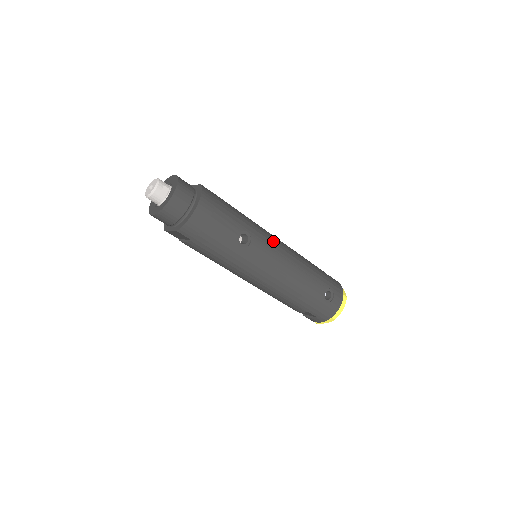
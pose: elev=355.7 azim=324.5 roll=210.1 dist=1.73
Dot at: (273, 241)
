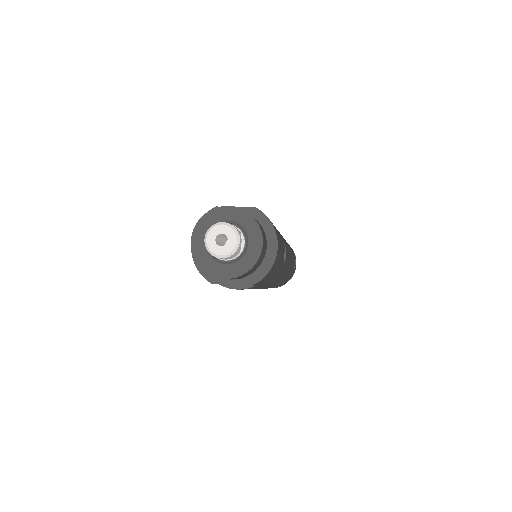
Dot at: occluded
